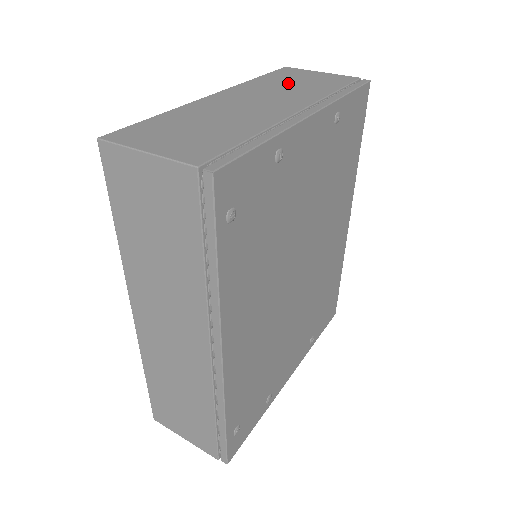
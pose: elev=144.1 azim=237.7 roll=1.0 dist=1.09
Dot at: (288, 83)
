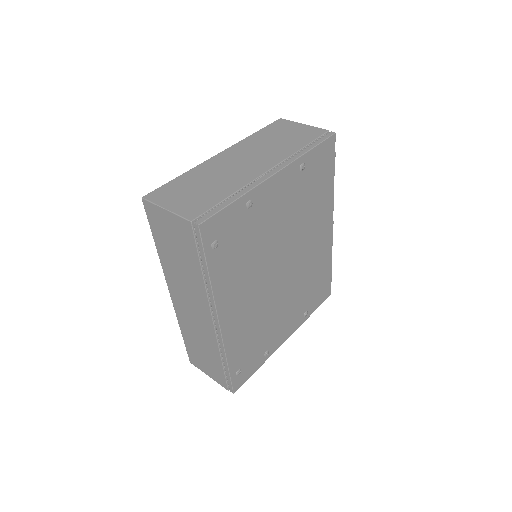
Dot at: (274, 139)
